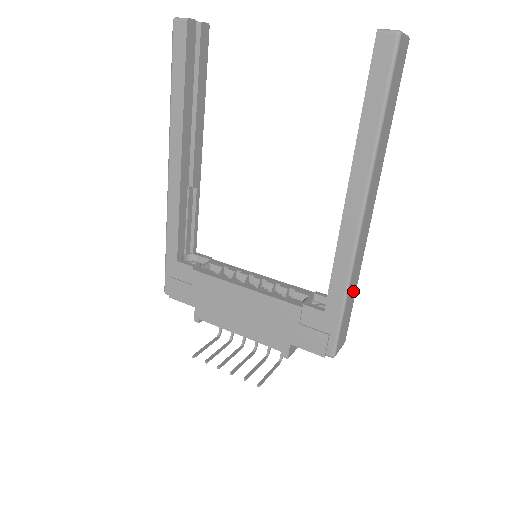
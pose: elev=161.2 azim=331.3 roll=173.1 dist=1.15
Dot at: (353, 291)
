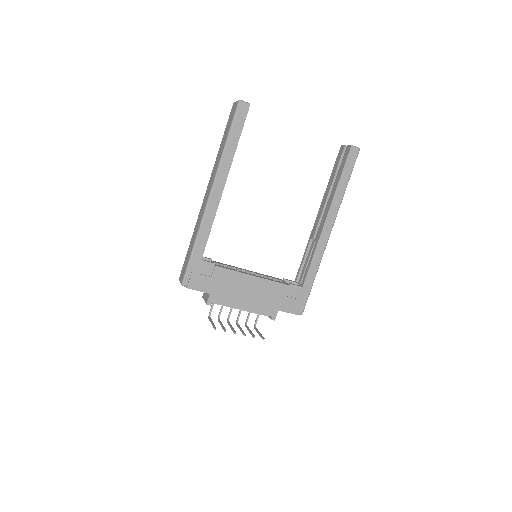
Dot at: occluded
